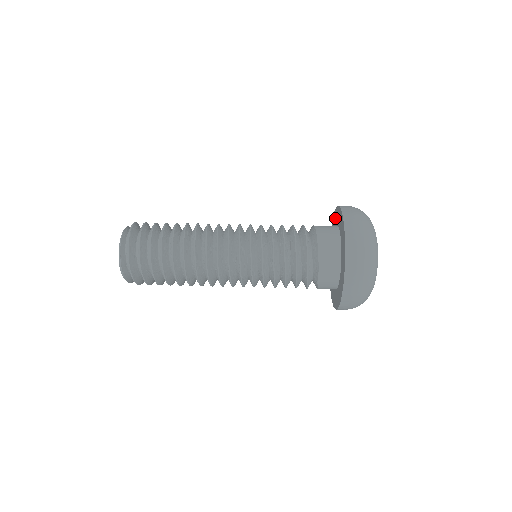
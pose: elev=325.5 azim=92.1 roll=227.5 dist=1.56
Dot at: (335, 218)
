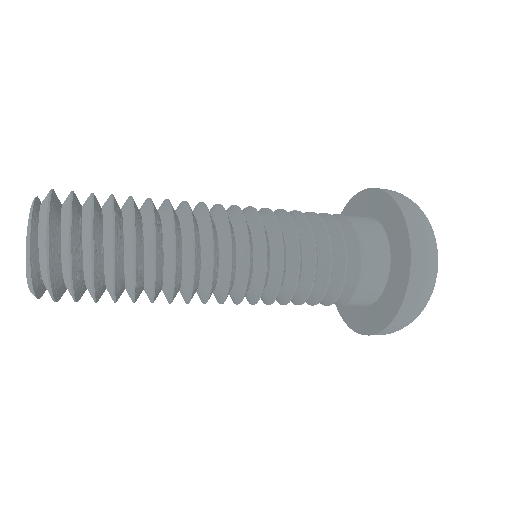
Dot at: (364, 203)
